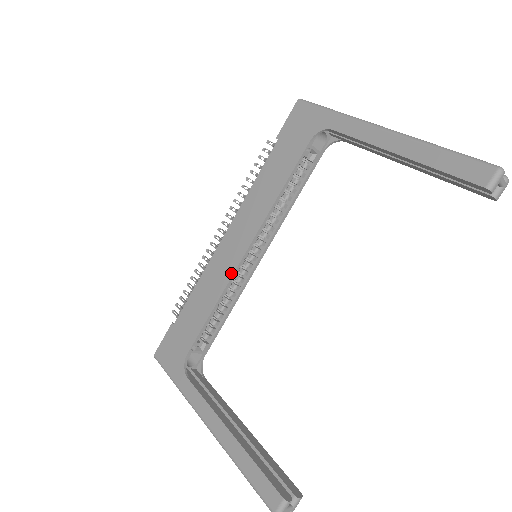
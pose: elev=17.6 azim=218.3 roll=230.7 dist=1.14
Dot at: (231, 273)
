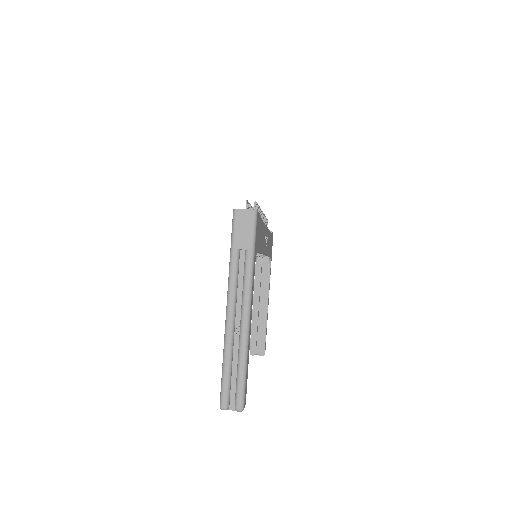
Dot at: occluded
